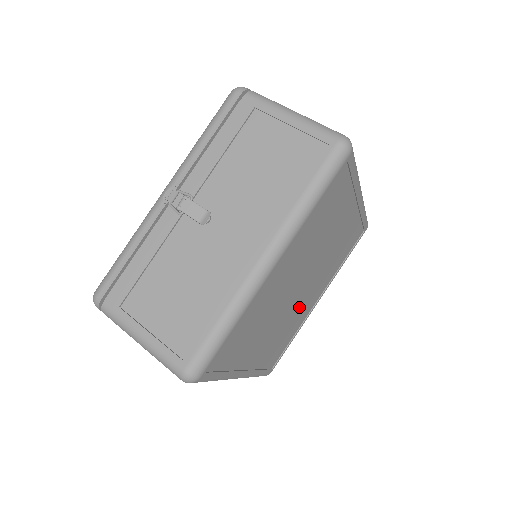
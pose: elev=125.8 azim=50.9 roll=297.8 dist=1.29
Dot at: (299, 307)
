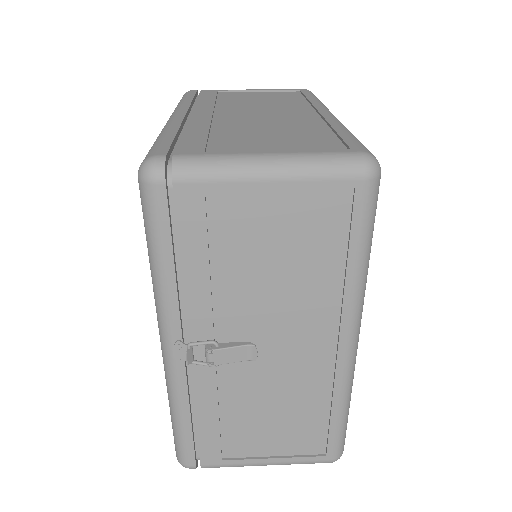
Dot at: occluded
